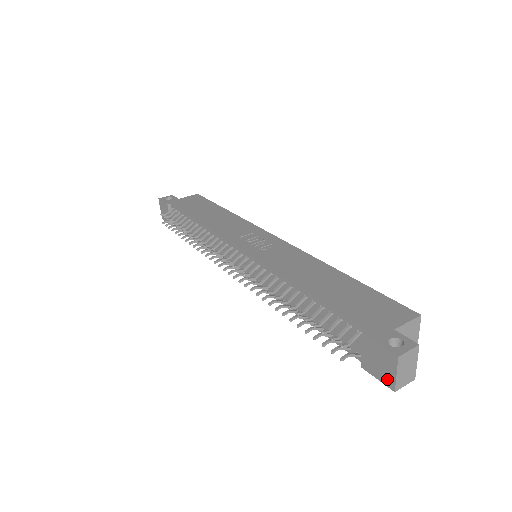
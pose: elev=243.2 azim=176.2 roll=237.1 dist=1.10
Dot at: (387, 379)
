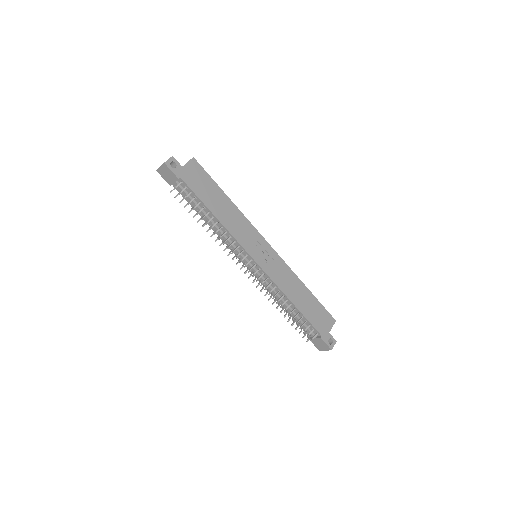
Dot at: (320, 349)
